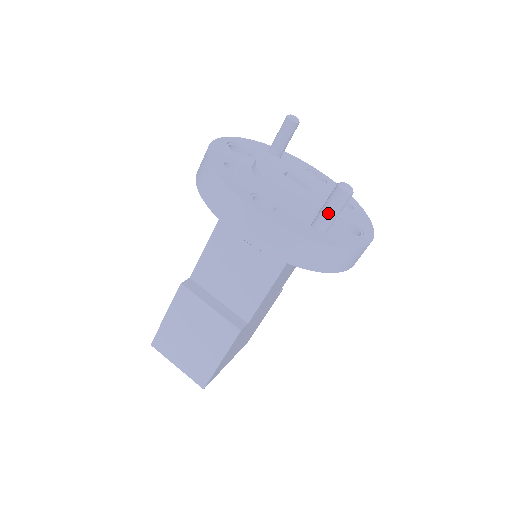
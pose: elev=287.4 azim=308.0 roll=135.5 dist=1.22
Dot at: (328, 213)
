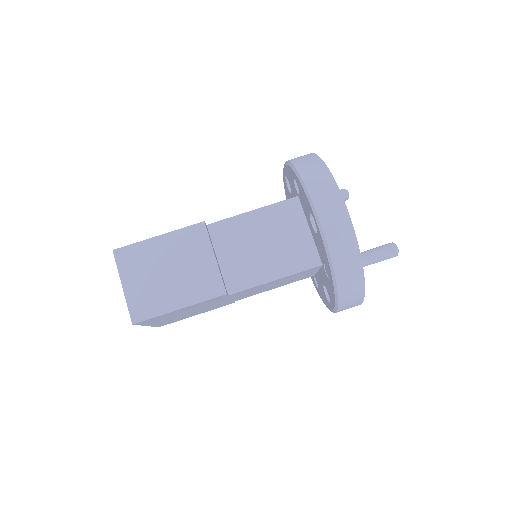
Dot at: (375, 255)
